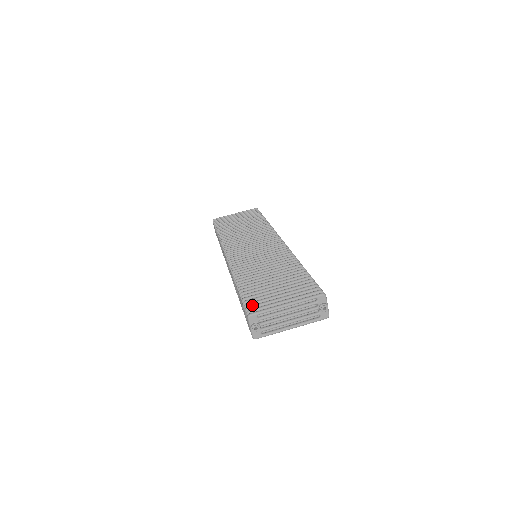
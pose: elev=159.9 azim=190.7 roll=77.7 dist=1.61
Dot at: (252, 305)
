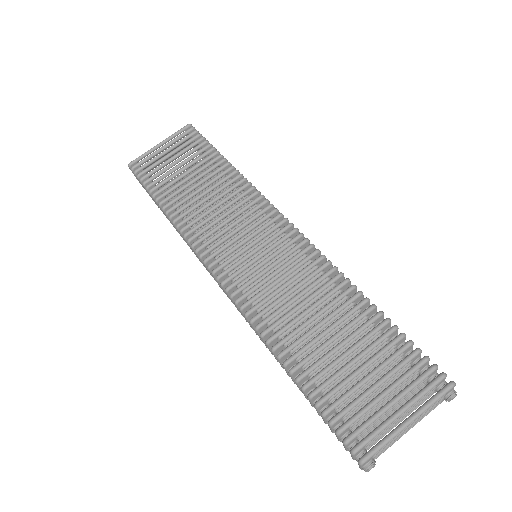
Dot at: (353, 434)
